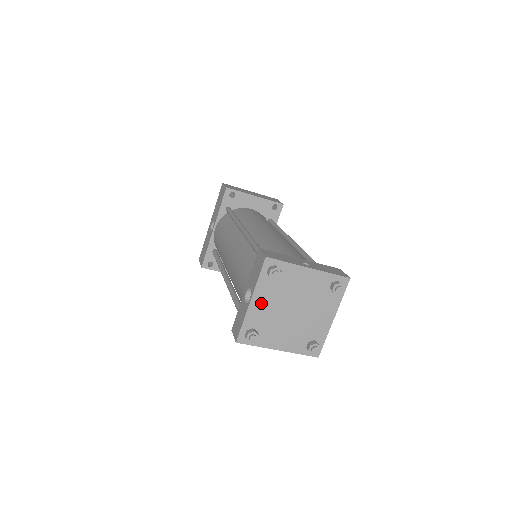
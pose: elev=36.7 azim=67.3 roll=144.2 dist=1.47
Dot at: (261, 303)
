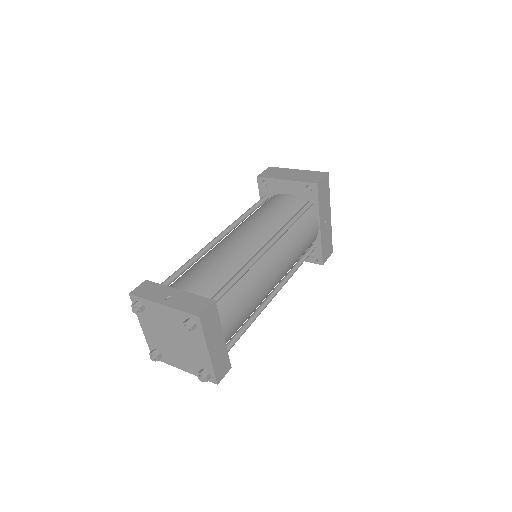
Dot at: (149, 330)
